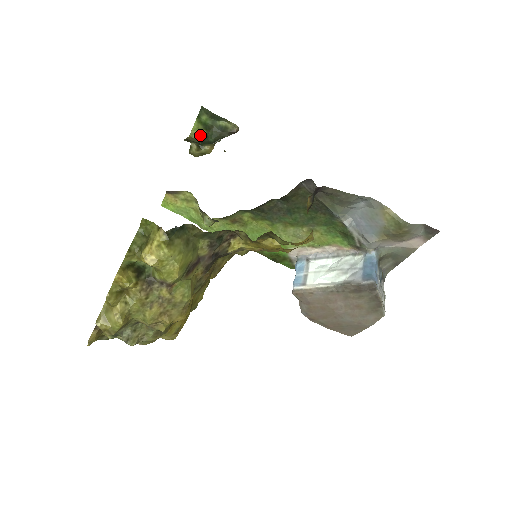
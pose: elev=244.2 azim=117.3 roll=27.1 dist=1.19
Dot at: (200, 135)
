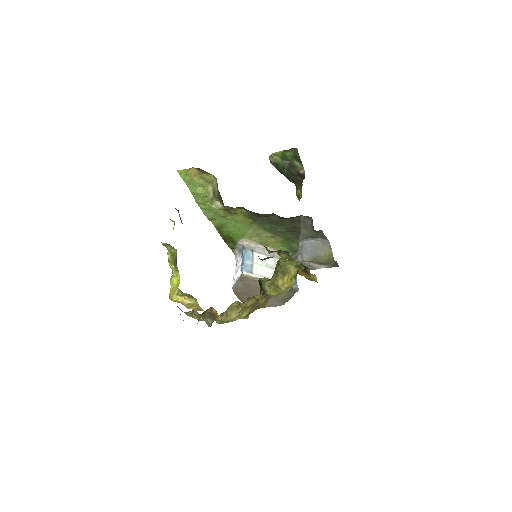
Dot at: (274, 159)
